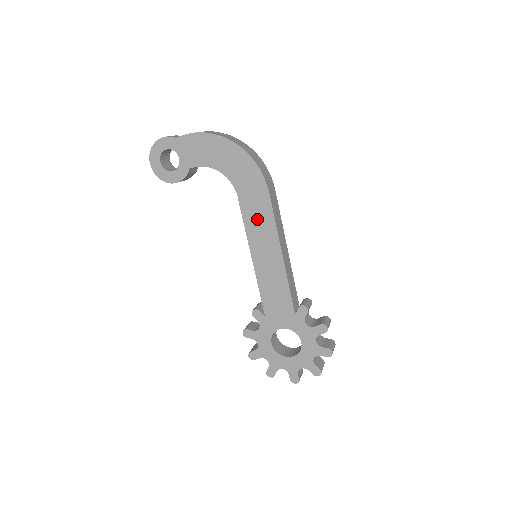
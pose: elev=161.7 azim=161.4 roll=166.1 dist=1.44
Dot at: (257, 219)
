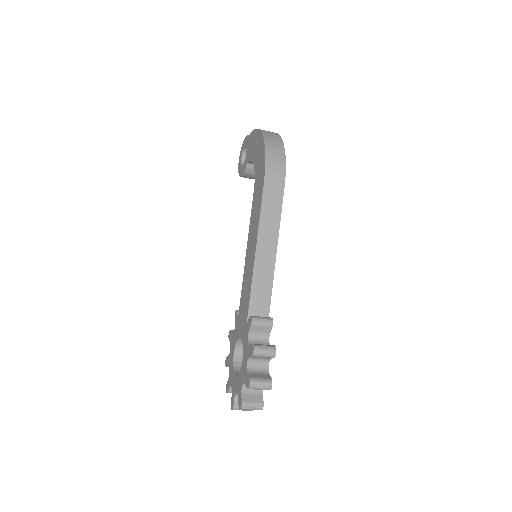
Dot at: (255, 213)
